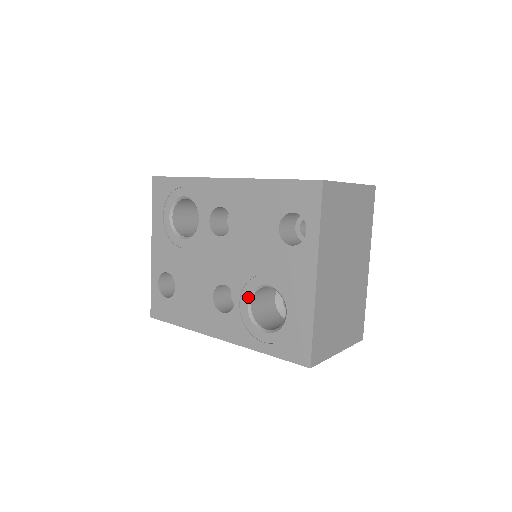
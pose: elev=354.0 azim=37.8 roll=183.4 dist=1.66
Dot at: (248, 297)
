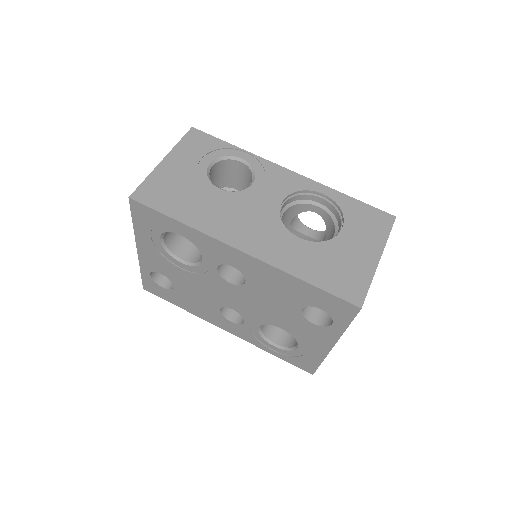
Dot at: (259, 325)
